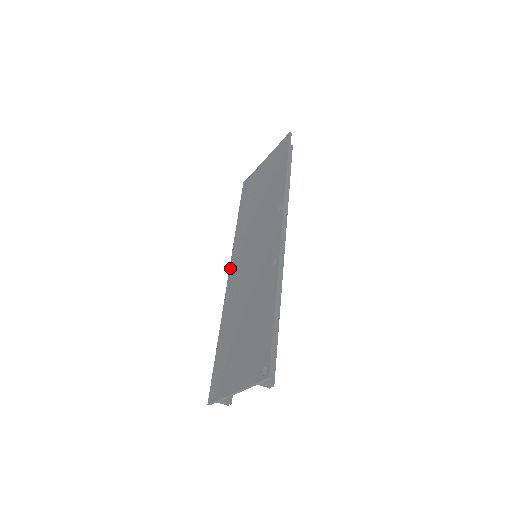
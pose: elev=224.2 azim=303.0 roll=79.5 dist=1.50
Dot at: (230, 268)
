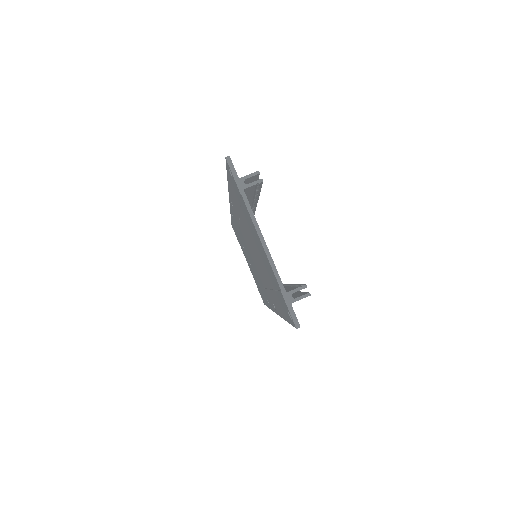
Dot at: (272, 309)
